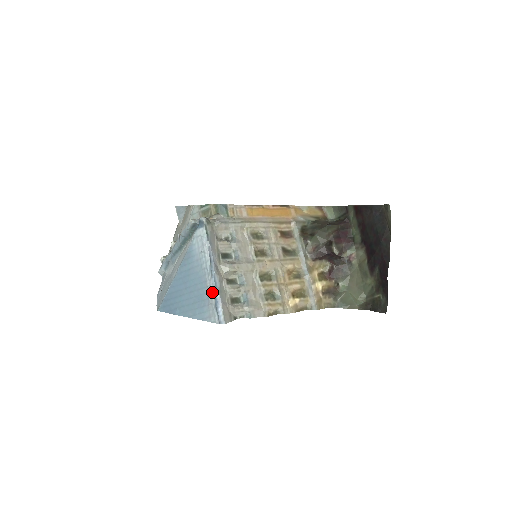
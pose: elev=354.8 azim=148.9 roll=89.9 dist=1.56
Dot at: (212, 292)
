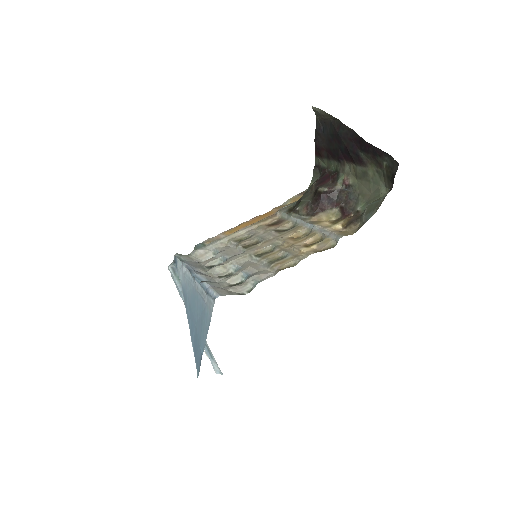
Dot at: (200, 288)
